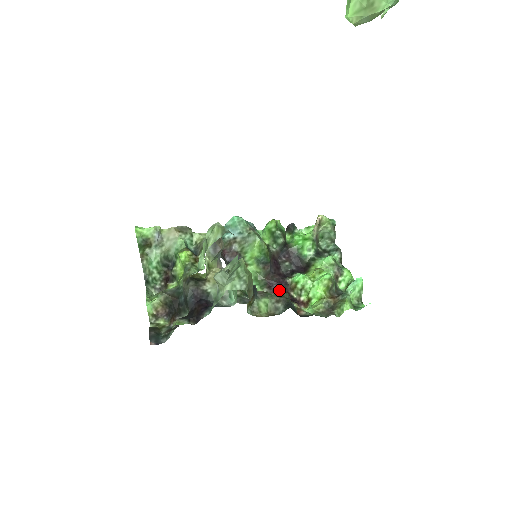
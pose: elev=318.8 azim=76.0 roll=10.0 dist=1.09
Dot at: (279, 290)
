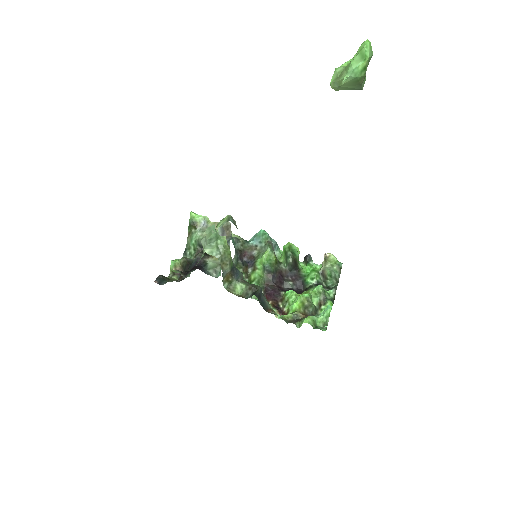
Dot at: (271, 296)
